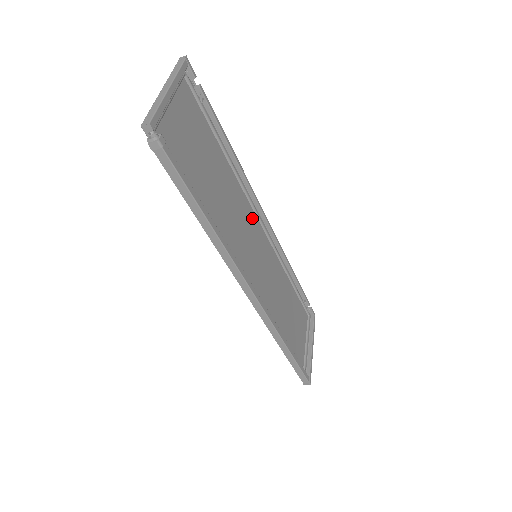
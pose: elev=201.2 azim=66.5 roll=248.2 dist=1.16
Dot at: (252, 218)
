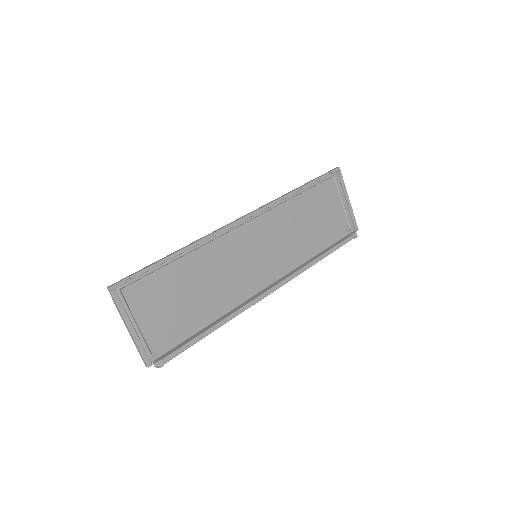
Dot at: (233, 238)
